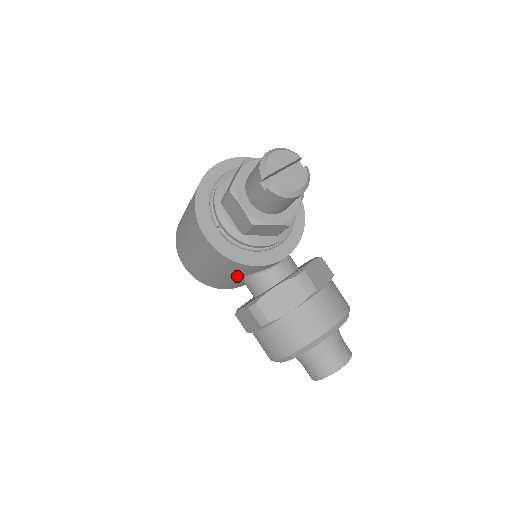
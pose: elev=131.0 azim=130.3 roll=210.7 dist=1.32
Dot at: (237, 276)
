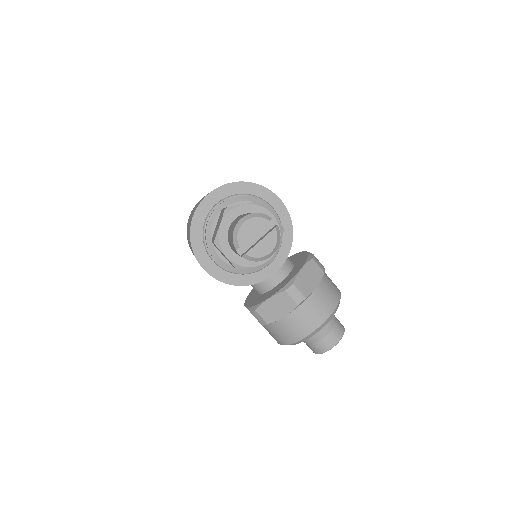
Dot at: occluded
